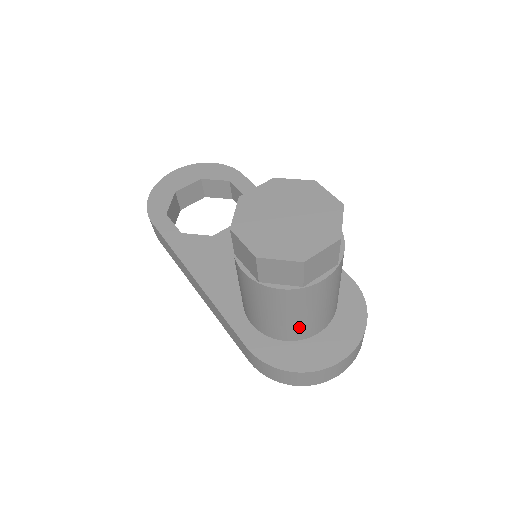
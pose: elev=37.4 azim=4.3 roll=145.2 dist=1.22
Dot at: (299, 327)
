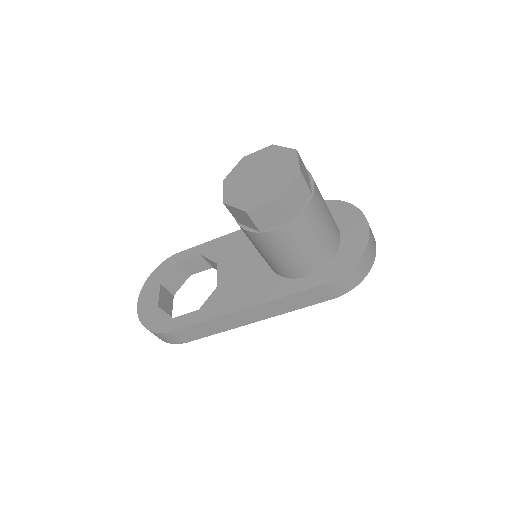
Dot at: (331, 234)
